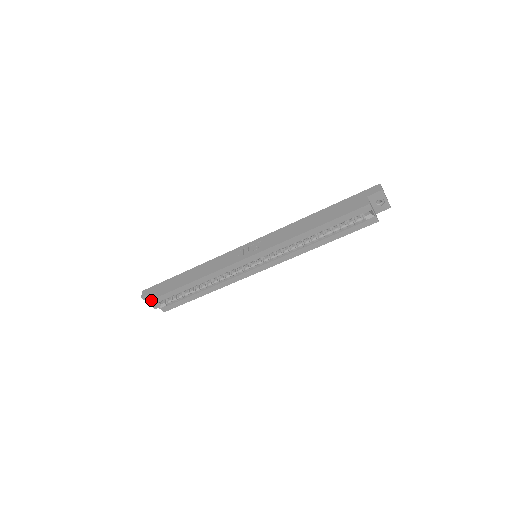
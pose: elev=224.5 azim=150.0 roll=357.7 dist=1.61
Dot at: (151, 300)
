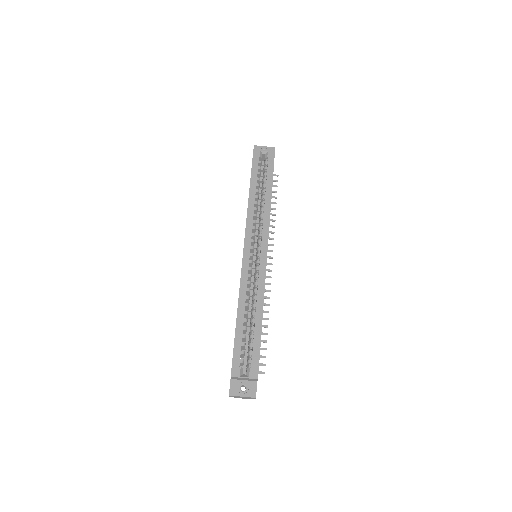
Dot at: (231, 376)
